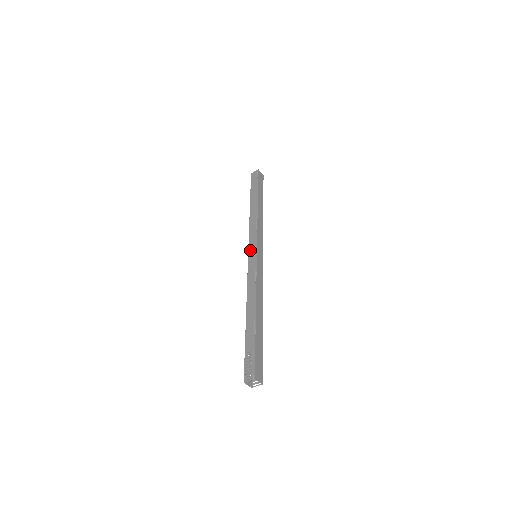
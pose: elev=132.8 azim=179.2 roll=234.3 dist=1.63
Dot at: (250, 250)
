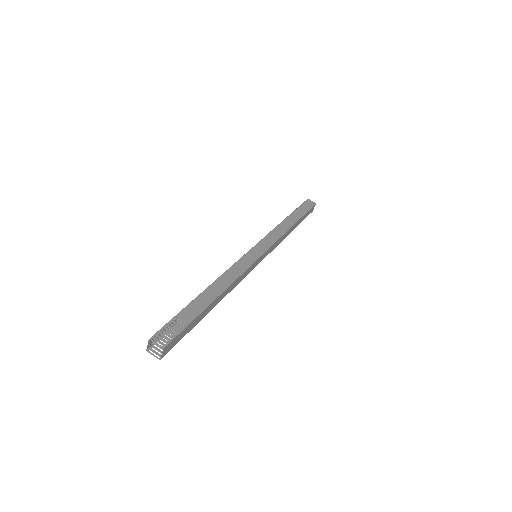
Dot at: (258, 246)
